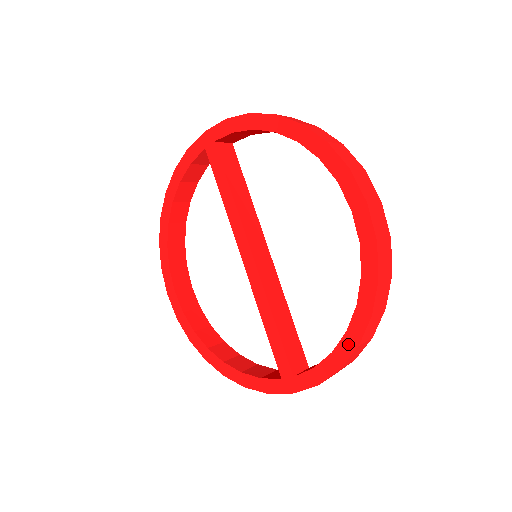
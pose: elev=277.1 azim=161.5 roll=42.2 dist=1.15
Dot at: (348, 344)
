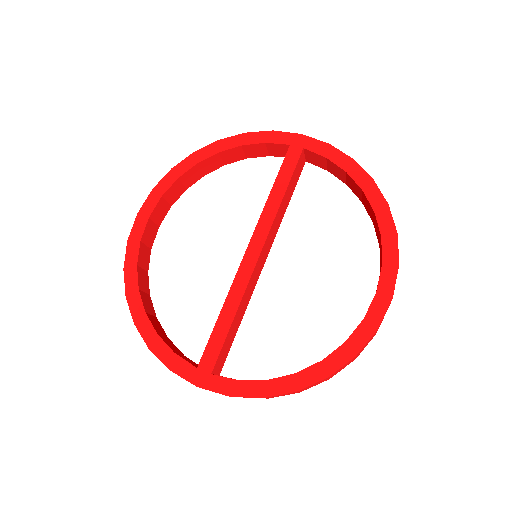
Dot at: (289, 384)
